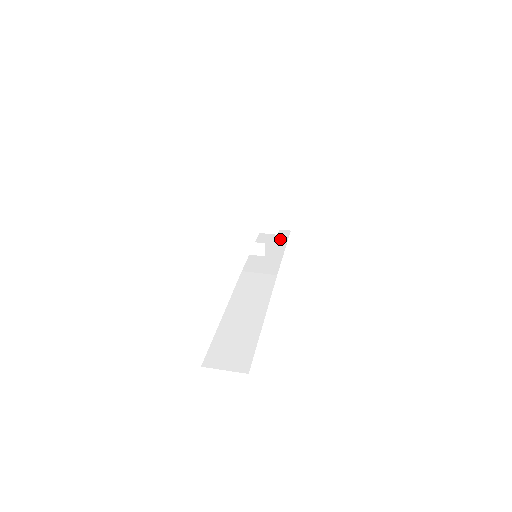
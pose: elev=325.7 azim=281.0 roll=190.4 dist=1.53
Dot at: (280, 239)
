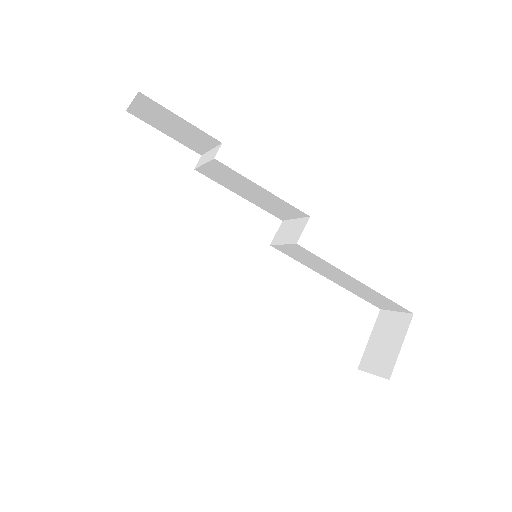
Dot at: occluded
